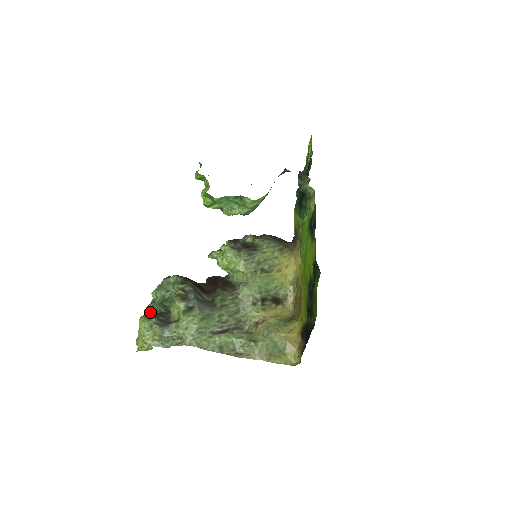
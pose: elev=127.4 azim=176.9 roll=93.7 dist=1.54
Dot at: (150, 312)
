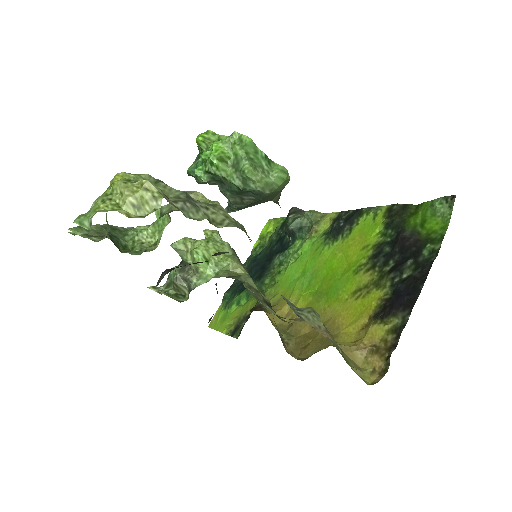
Dot at: occluded
